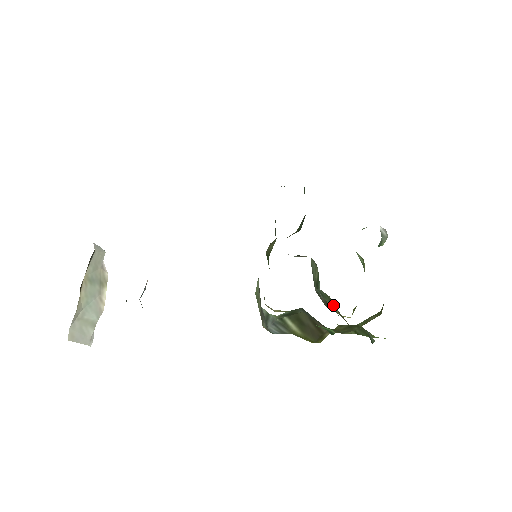
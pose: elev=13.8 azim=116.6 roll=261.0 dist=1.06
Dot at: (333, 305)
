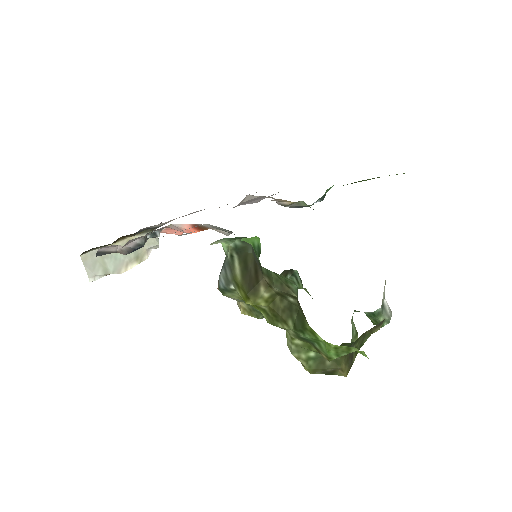
Dot at: occluded
